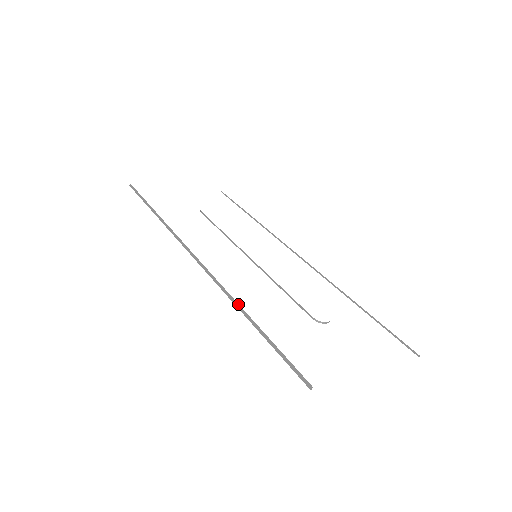
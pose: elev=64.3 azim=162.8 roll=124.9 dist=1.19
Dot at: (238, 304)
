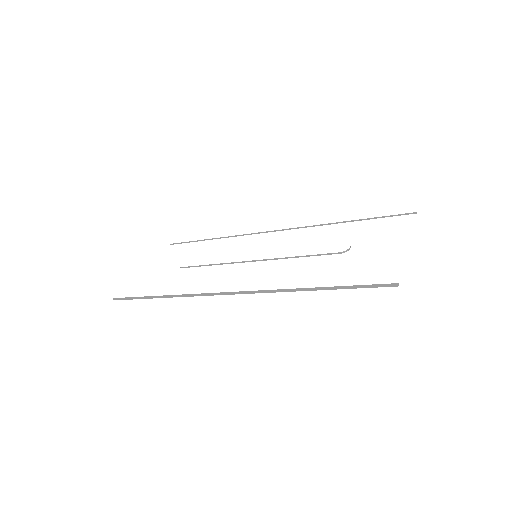
Dot at: (295, 289)
